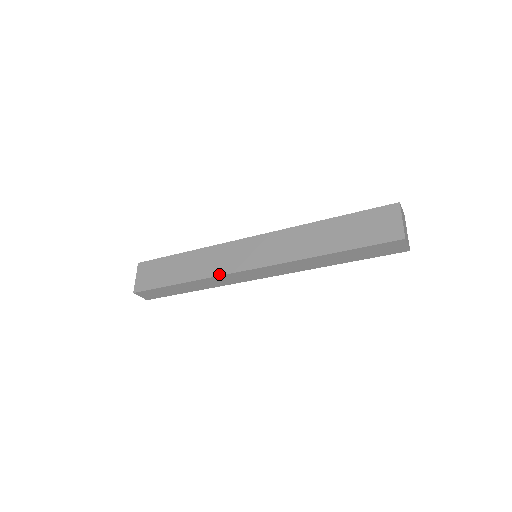
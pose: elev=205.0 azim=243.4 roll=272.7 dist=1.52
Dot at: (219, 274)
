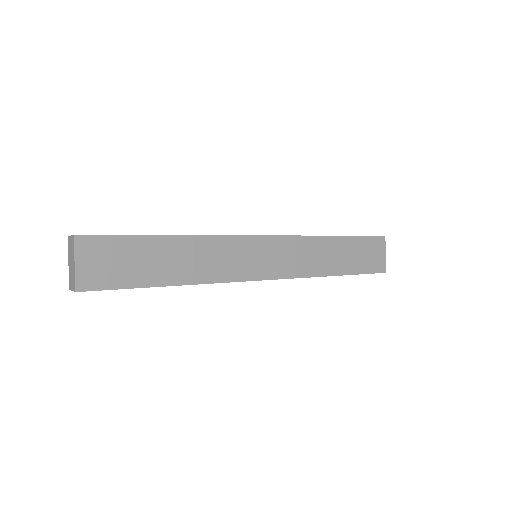
Dot at: (225, 280)
